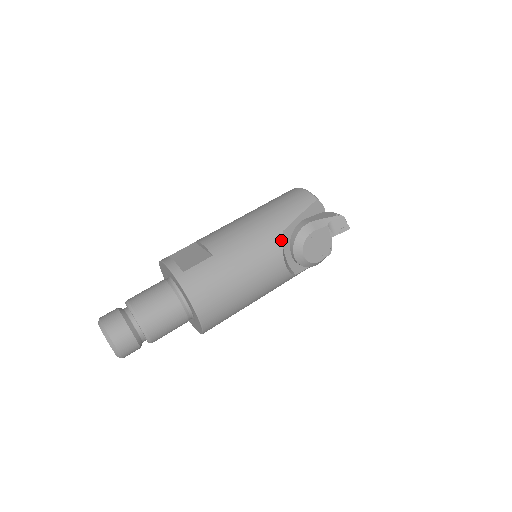
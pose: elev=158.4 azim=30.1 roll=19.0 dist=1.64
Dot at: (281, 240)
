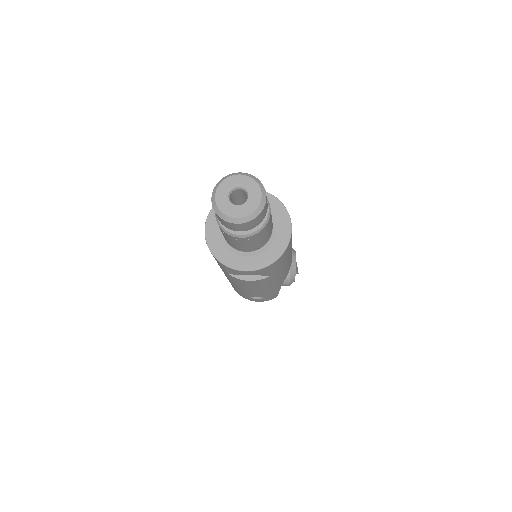
Dot at: occluded
